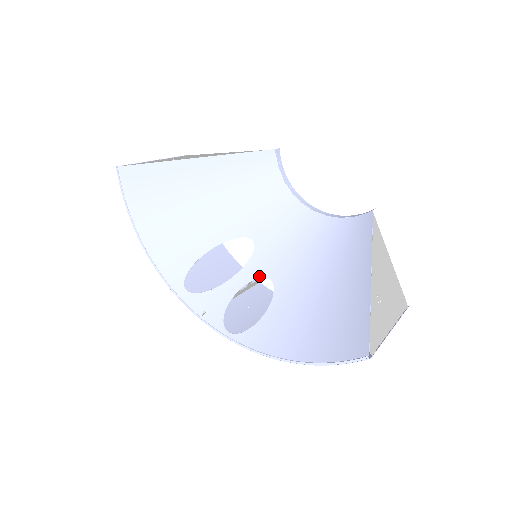
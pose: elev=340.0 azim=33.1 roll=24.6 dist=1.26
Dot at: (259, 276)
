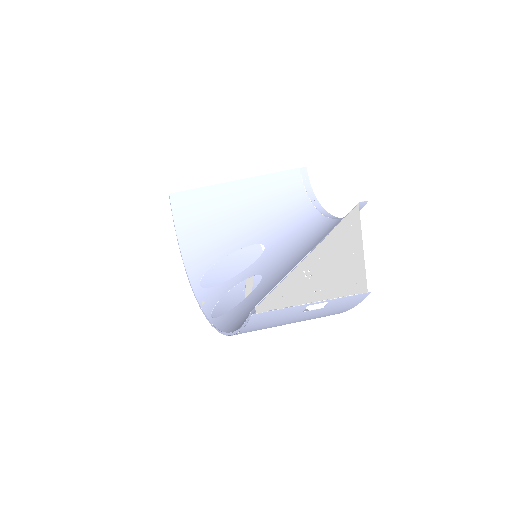
Dot at: (255, 273)
